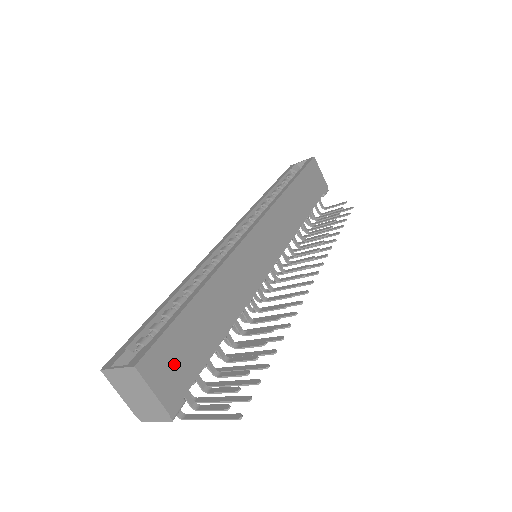
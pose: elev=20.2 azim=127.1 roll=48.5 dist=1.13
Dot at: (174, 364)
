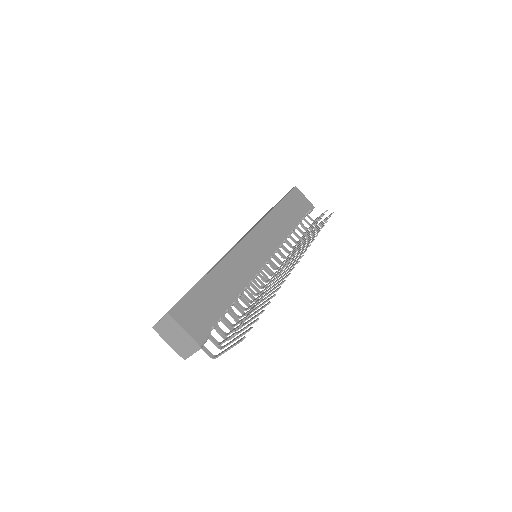
Dot at: (196, 314)
